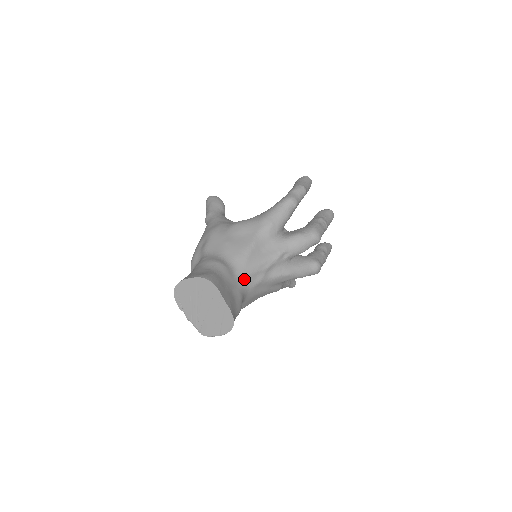
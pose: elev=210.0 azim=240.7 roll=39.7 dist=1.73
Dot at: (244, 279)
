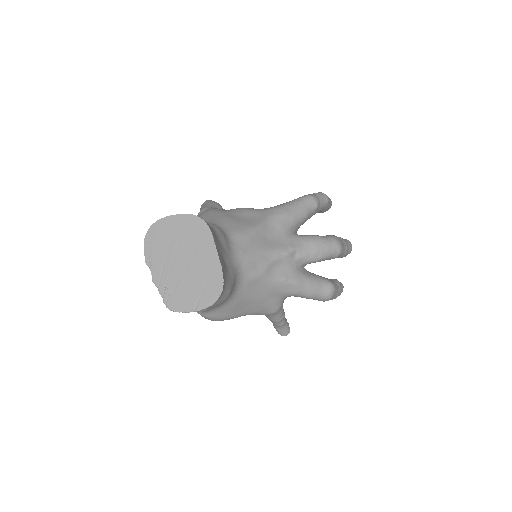
Dot at: (241, 260)
